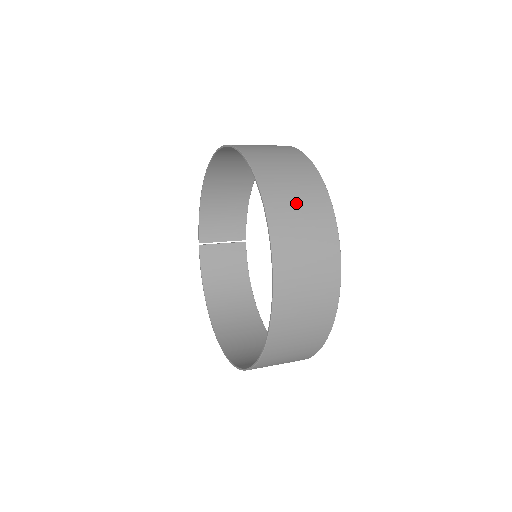
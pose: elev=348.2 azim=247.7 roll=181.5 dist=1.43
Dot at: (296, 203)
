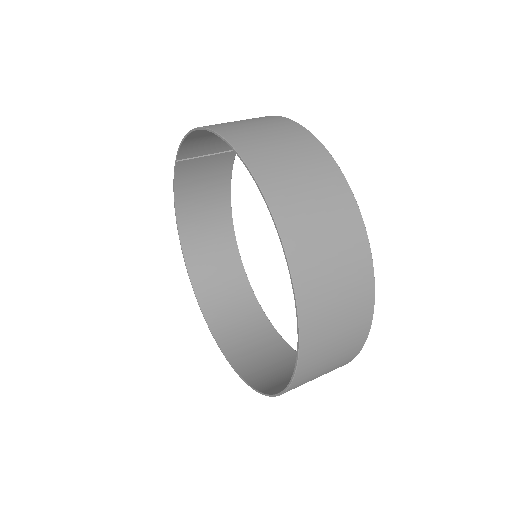
Dot at: (334, 339)
